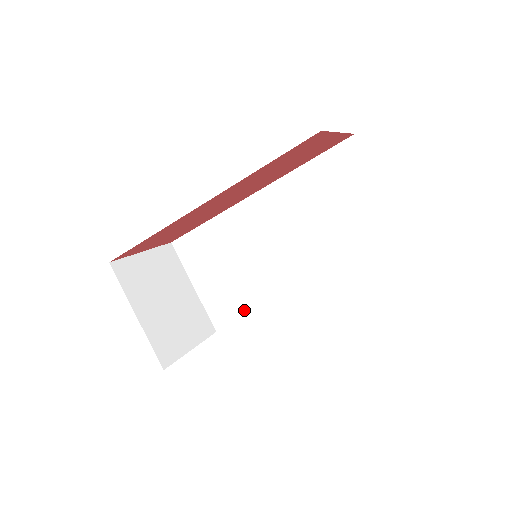
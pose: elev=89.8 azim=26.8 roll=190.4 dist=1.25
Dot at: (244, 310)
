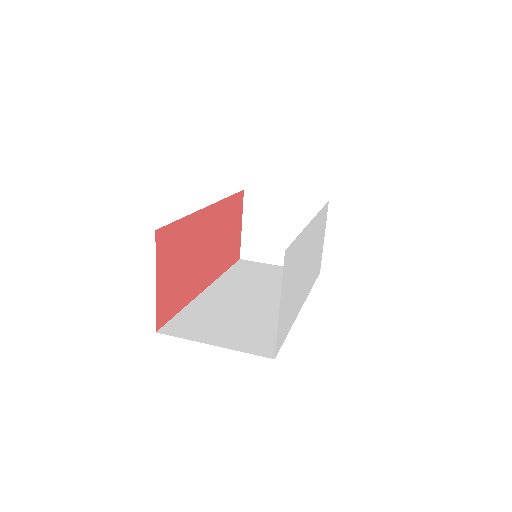
Dot at: occluded
